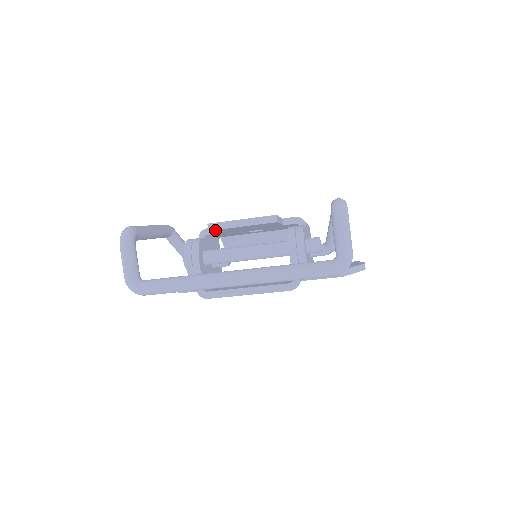
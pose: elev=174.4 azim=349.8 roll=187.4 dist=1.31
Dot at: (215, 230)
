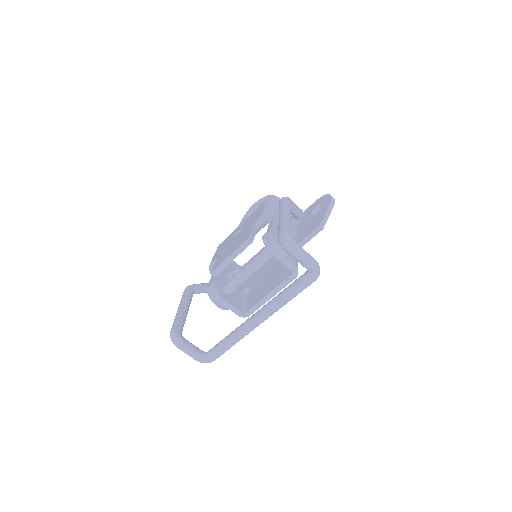
Dot at: (218, 272)
